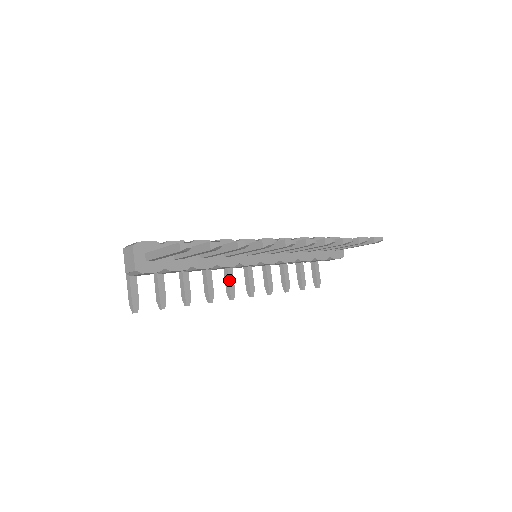
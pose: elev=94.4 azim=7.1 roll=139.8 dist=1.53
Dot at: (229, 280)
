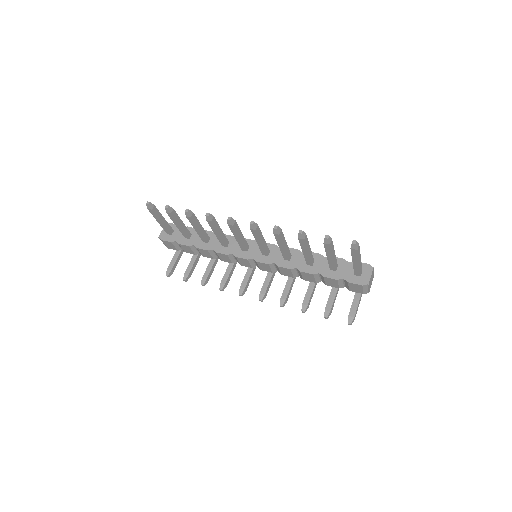
Dot at: (244, 279)
